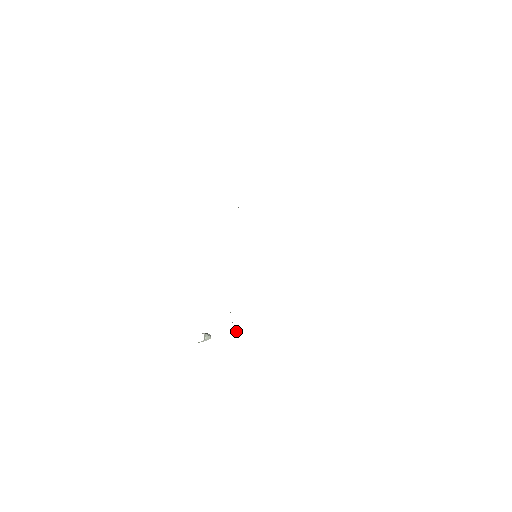
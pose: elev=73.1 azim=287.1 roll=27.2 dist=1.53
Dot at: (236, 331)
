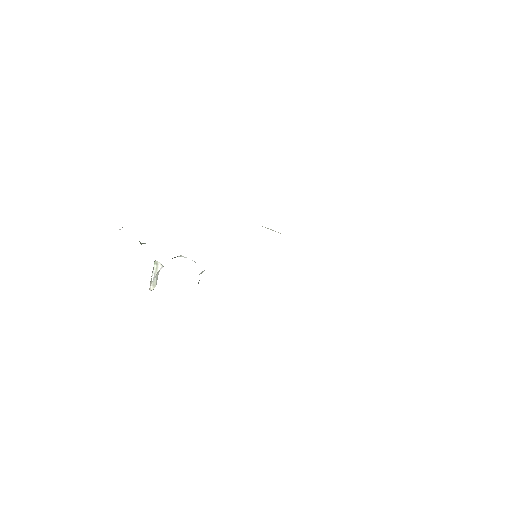
Dot at: occluded
